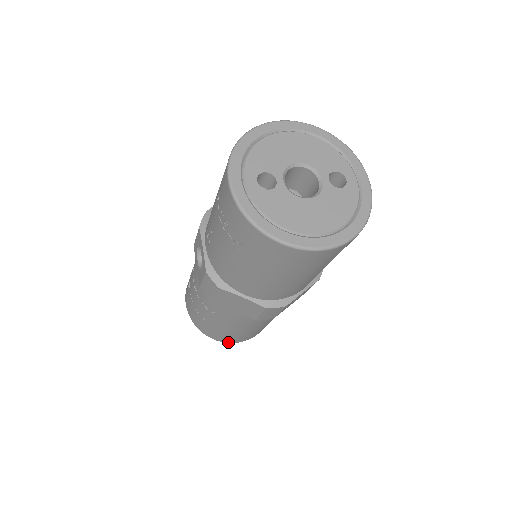
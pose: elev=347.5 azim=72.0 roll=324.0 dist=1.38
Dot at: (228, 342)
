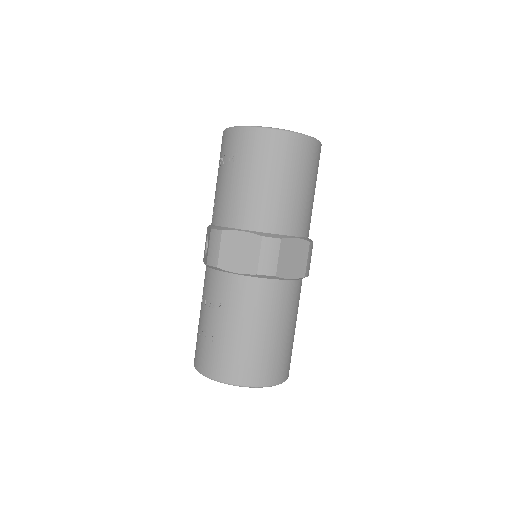
Dot at: (239, 383)
